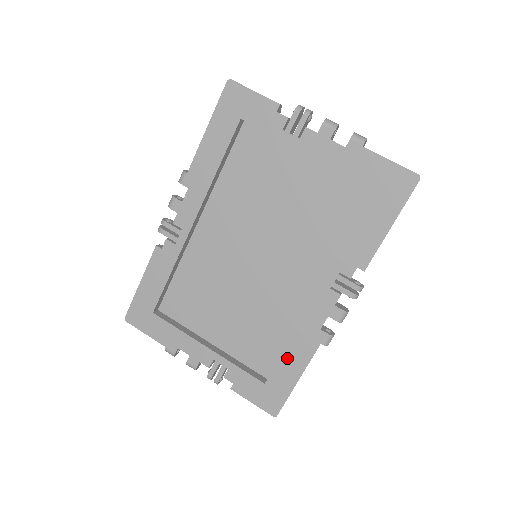
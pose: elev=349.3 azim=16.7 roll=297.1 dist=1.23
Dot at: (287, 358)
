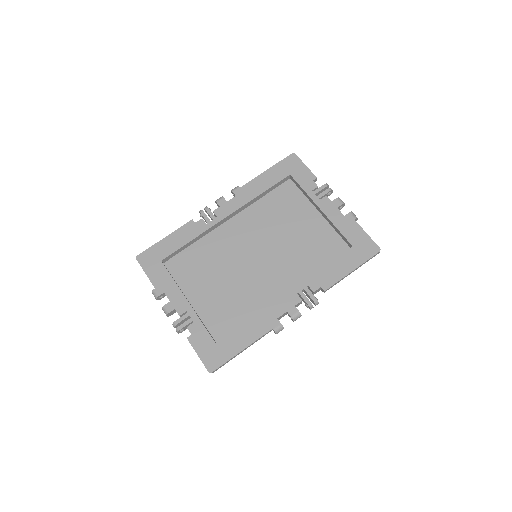
Dot at: (243, 330)
